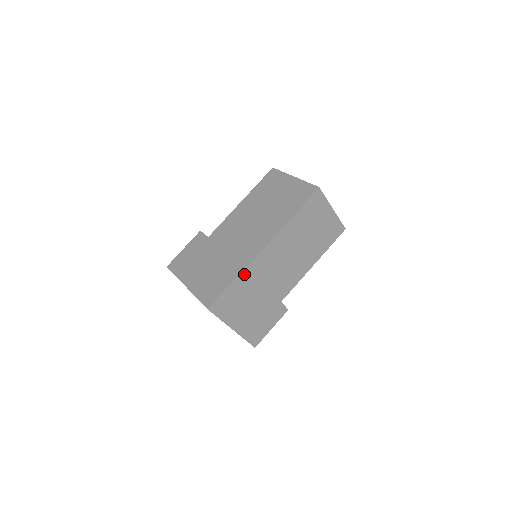
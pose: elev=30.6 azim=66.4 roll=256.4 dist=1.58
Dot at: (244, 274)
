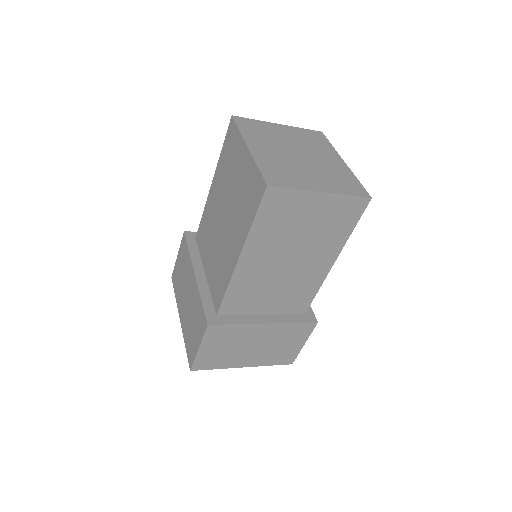
Dot at: (211, 330)
